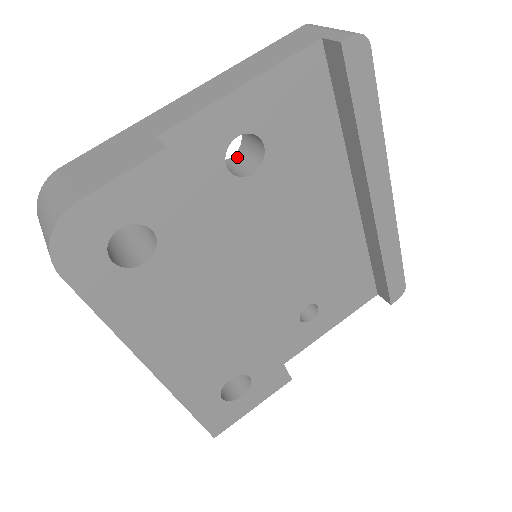
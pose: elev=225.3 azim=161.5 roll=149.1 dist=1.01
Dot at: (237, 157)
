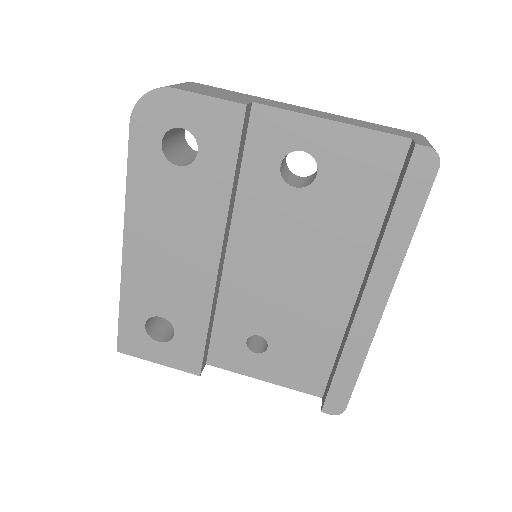
Dot at: (302, 178)
